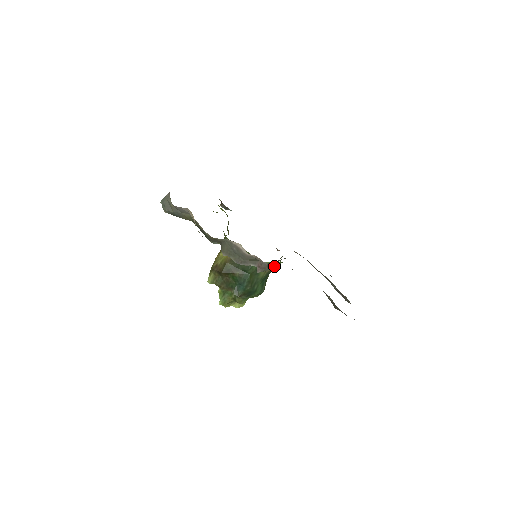
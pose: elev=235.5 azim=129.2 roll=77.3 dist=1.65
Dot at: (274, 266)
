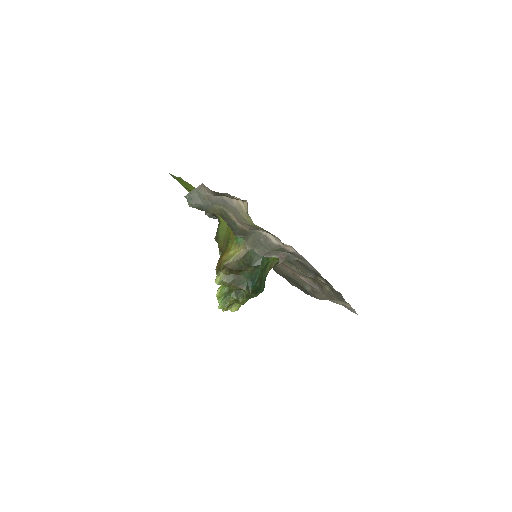
Dot at: (276, 263)
